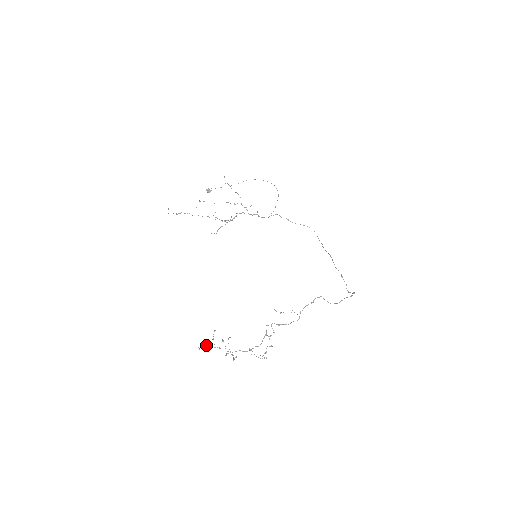
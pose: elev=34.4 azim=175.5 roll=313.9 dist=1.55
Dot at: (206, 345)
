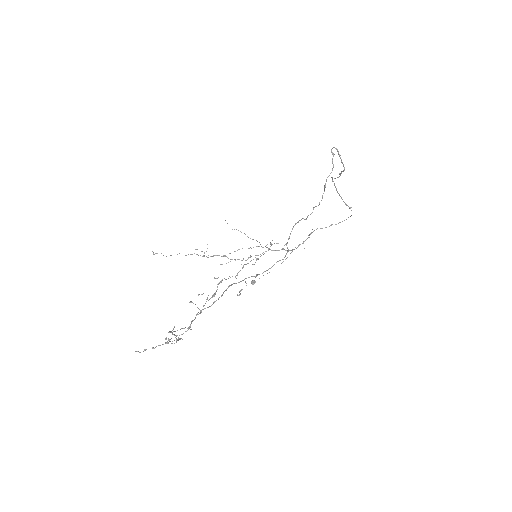
Dot at: occluded
